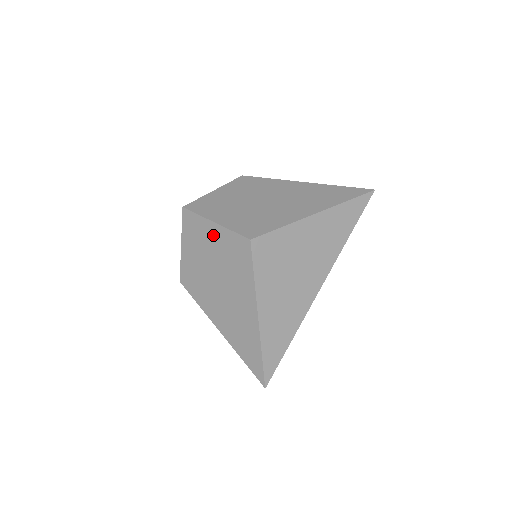
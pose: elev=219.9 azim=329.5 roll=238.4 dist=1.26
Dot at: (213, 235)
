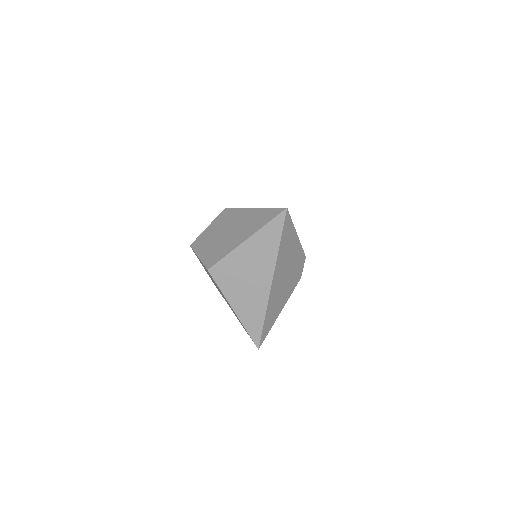
Dot at: occluded
